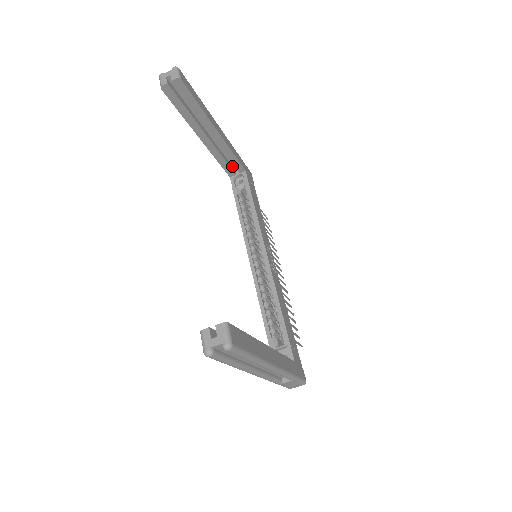
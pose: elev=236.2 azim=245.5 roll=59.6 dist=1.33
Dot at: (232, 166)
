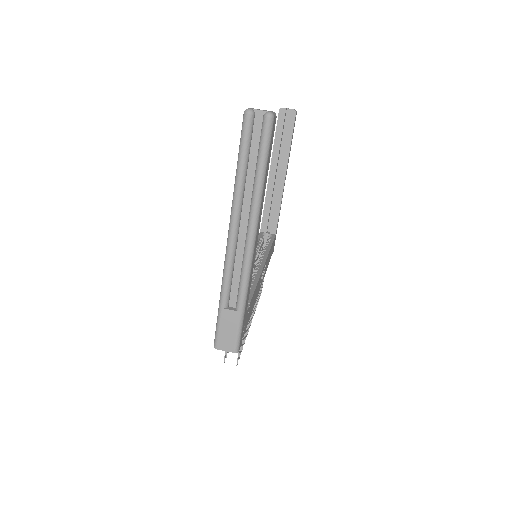
Dot at: (268, 226)
